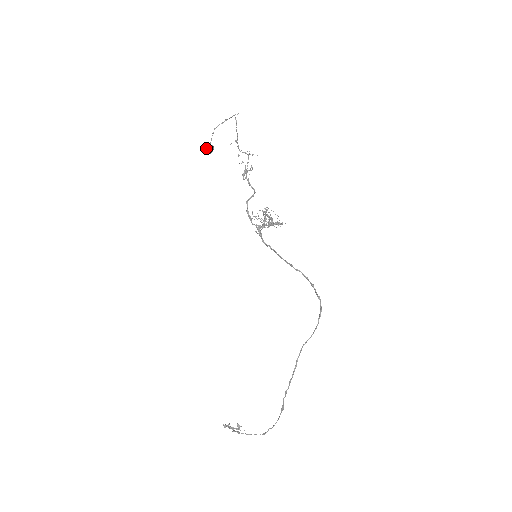
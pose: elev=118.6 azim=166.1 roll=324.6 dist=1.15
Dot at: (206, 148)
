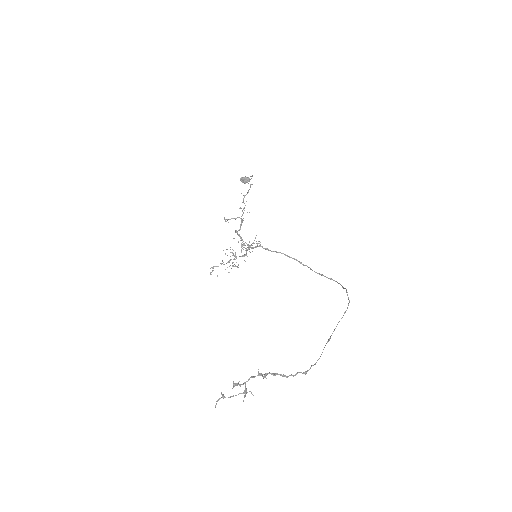
Dot at: occluded
